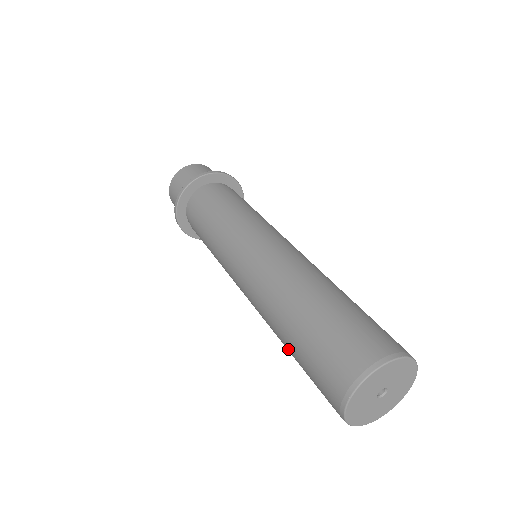
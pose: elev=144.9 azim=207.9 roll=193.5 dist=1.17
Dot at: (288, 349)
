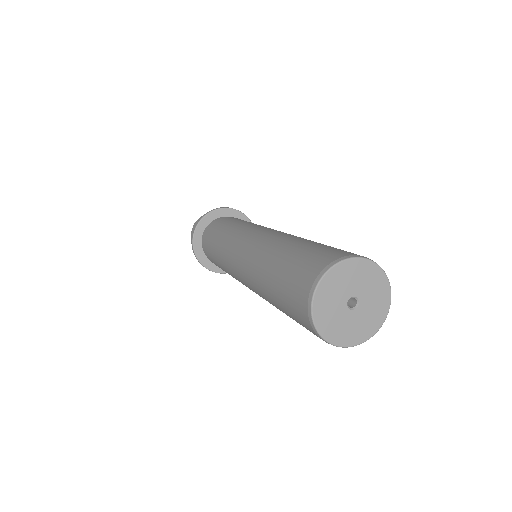
Dot at: (274, 261)
